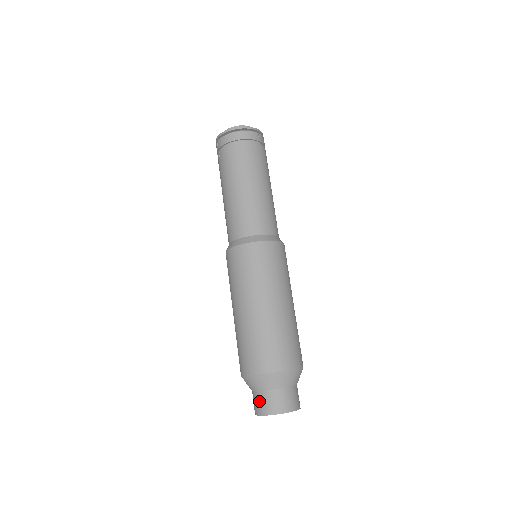
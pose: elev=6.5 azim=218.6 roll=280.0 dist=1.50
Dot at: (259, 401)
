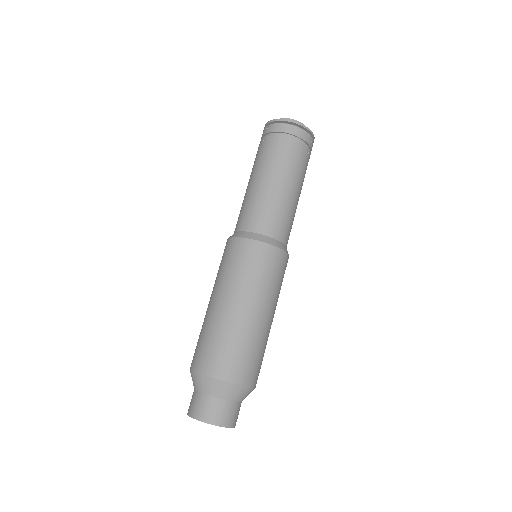
Dot at: (200, 403)
